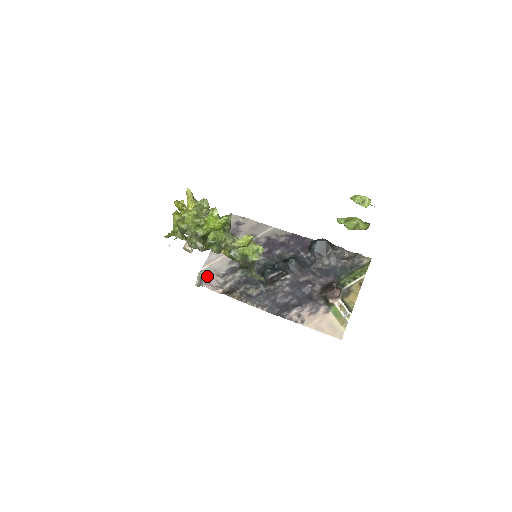
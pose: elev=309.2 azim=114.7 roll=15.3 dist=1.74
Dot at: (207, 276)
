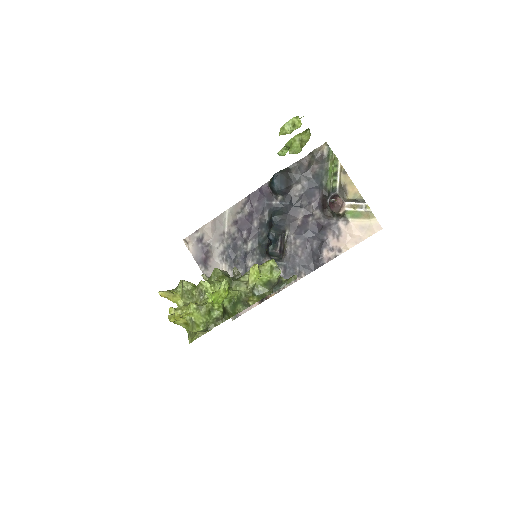
Dot at: occluded
